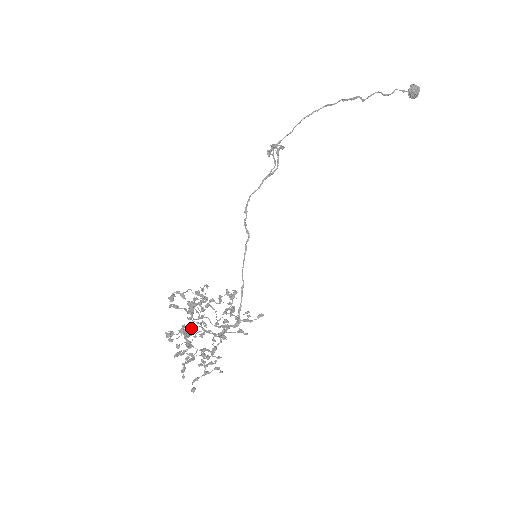
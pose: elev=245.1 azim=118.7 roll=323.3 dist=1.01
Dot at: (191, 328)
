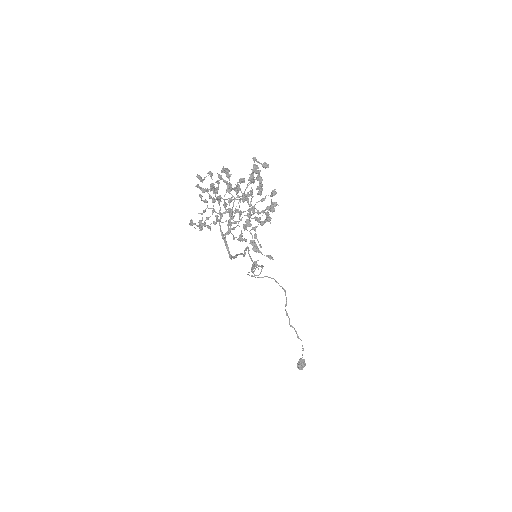
Dot at: (217, 199)
